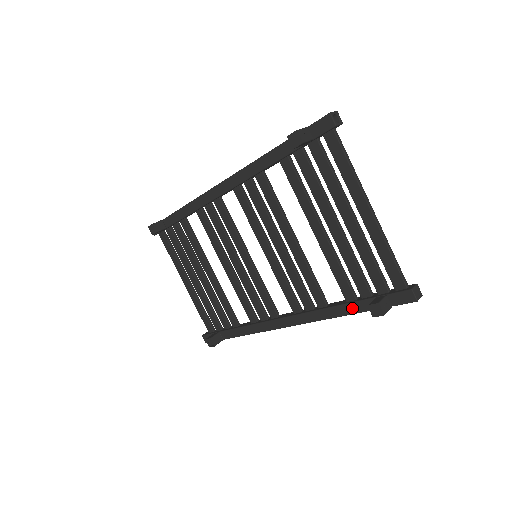
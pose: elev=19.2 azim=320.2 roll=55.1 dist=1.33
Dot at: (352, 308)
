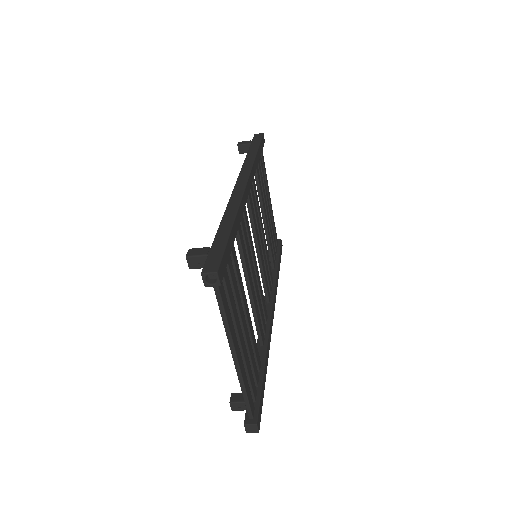
Dot at: occluded
